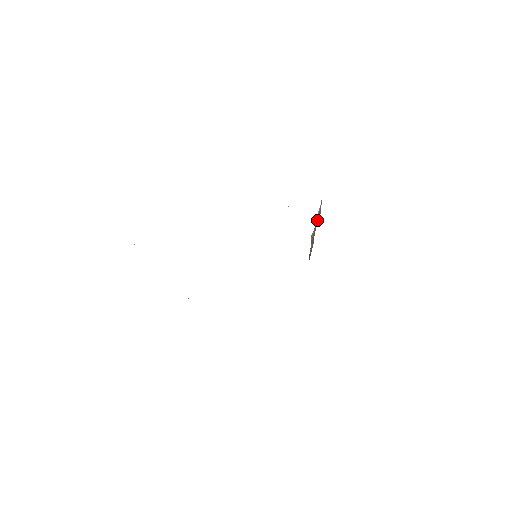
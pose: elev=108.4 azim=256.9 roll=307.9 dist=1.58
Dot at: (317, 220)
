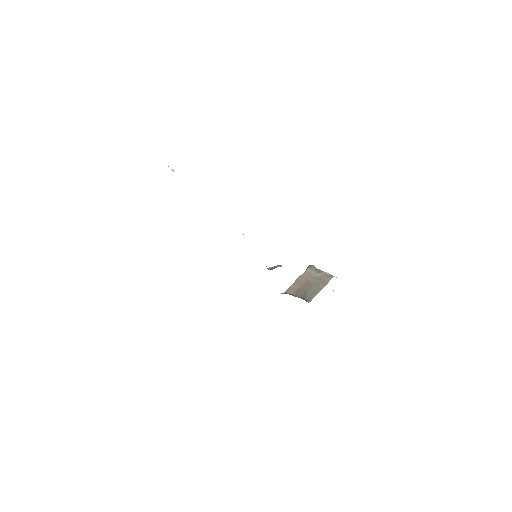
Dot at: (307, 295)
